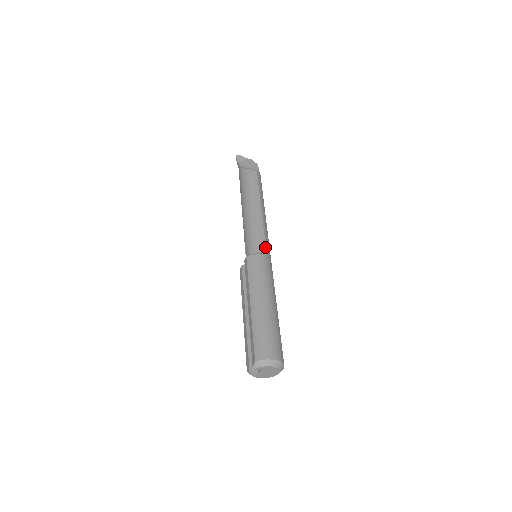
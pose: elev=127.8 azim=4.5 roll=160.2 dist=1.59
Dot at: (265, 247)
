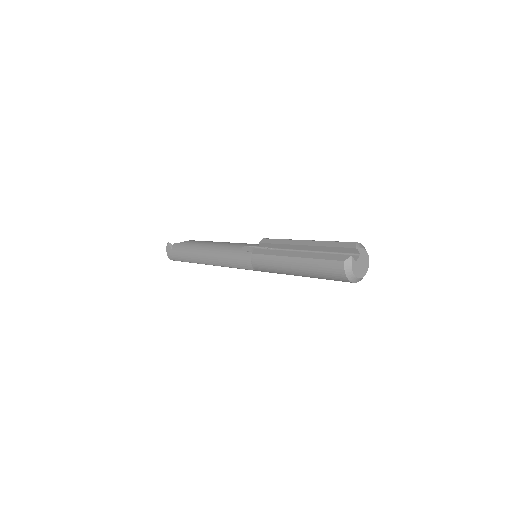
Dot at: occluded
